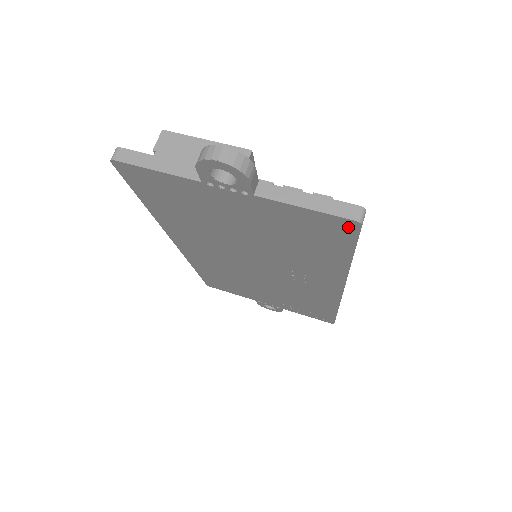
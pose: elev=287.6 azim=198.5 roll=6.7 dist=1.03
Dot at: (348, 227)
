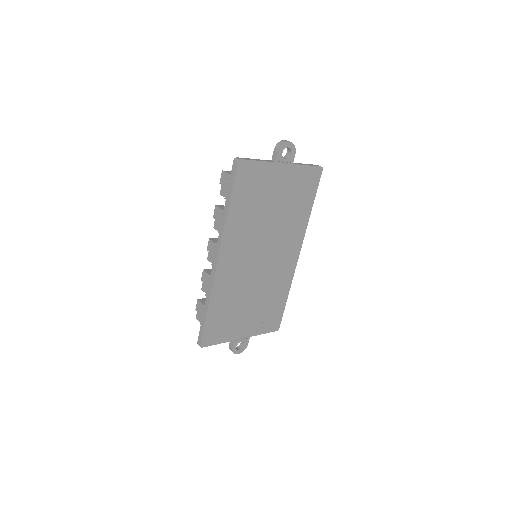
Dot at: (318, 174)
